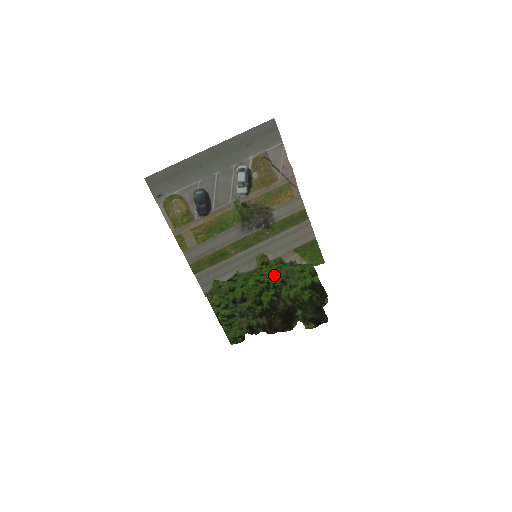
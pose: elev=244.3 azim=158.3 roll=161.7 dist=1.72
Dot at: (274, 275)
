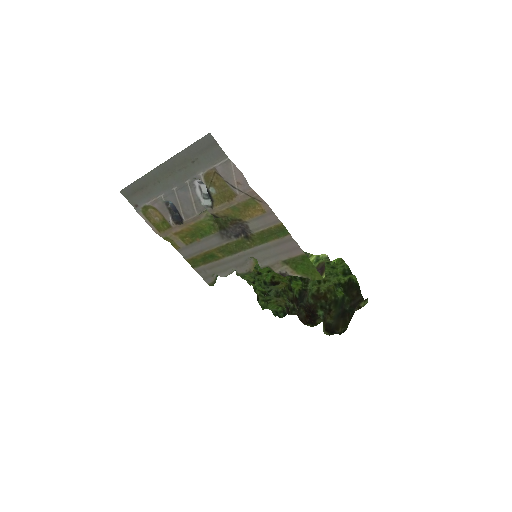
Dot at: occluded
